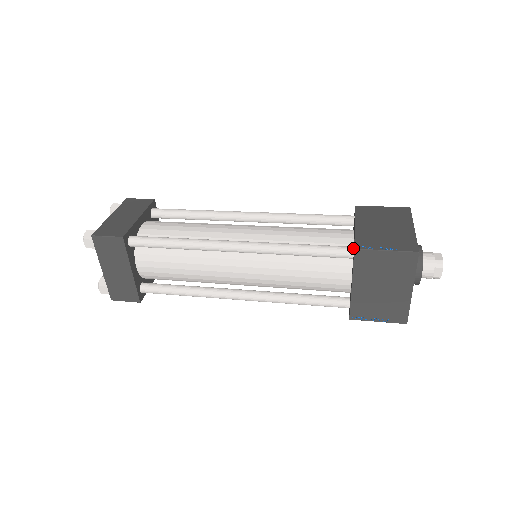
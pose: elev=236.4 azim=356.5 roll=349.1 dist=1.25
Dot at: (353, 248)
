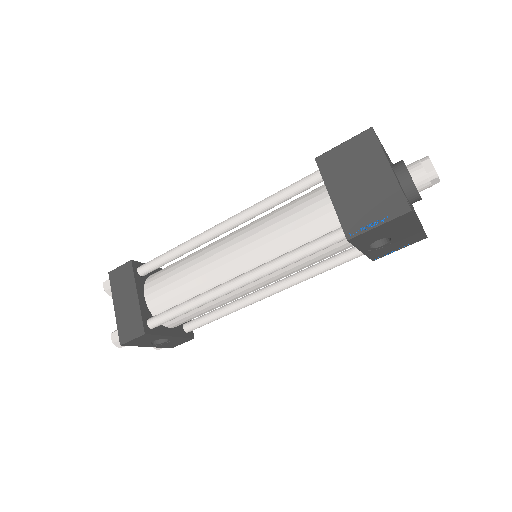
Dot at: occluded
